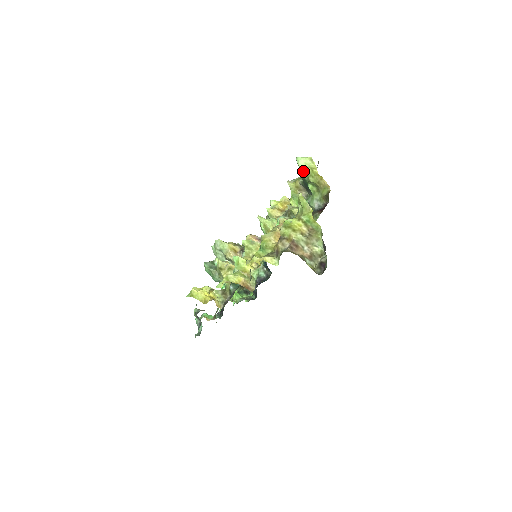
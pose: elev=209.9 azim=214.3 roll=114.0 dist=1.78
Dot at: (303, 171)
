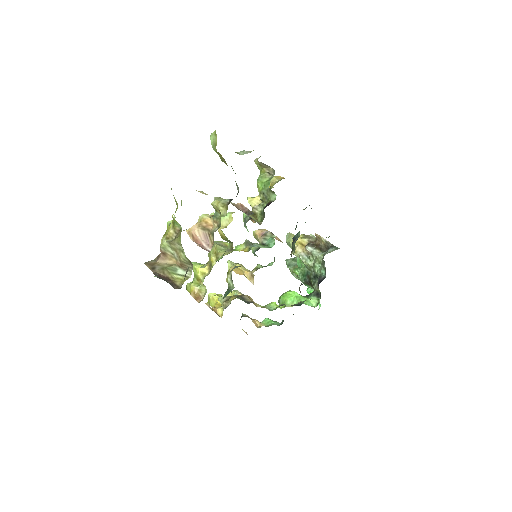
Dot at: (215, 150)
